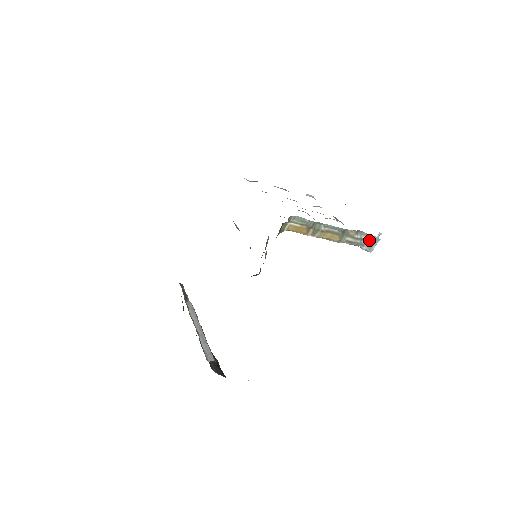
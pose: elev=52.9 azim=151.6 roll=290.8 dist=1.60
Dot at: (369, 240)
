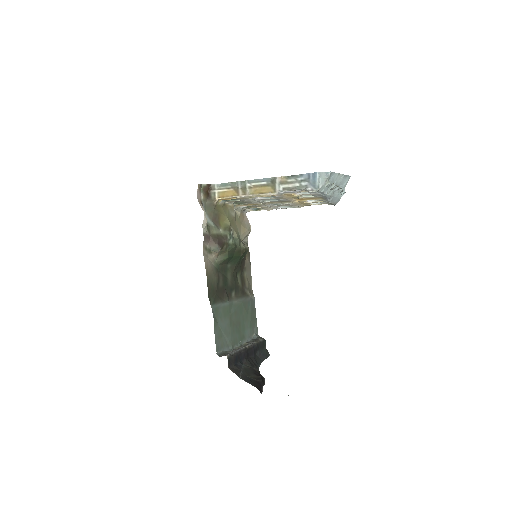
Dot at: (308, 179)
